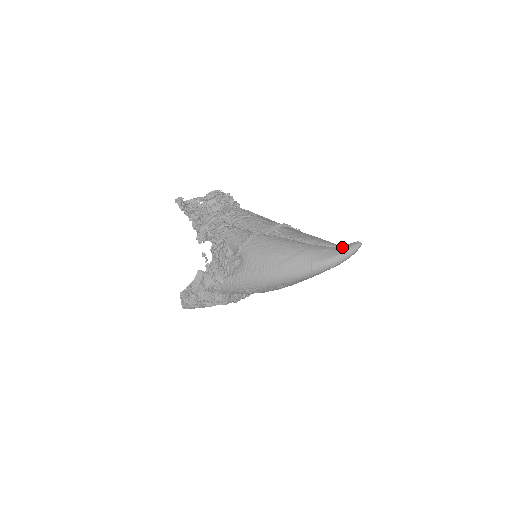
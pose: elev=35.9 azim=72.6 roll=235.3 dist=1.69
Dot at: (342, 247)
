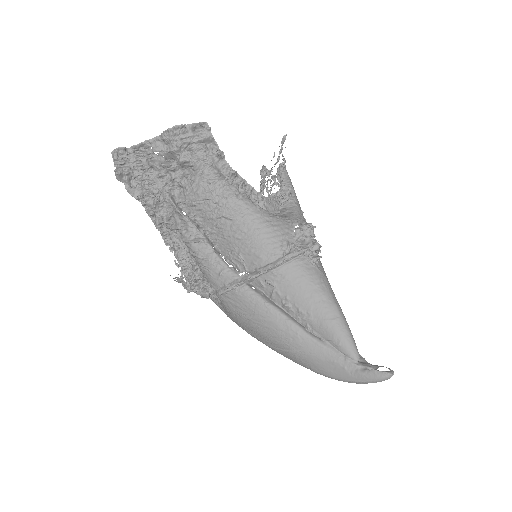
Dot at: (358, 372)
